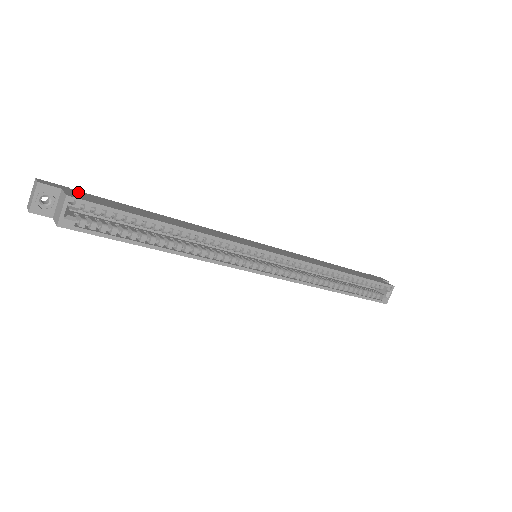
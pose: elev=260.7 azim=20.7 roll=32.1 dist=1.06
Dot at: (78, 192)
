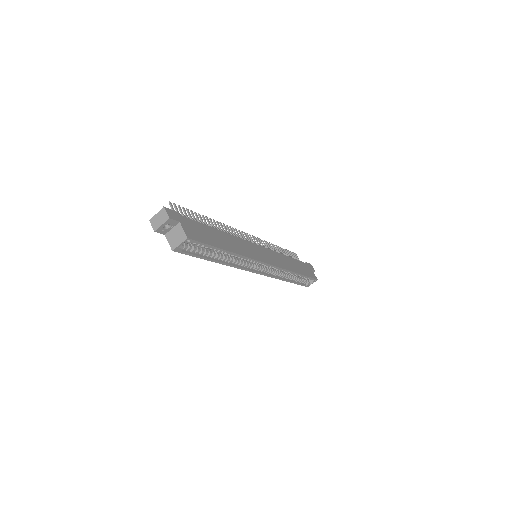
Dot at: (185, 221)
